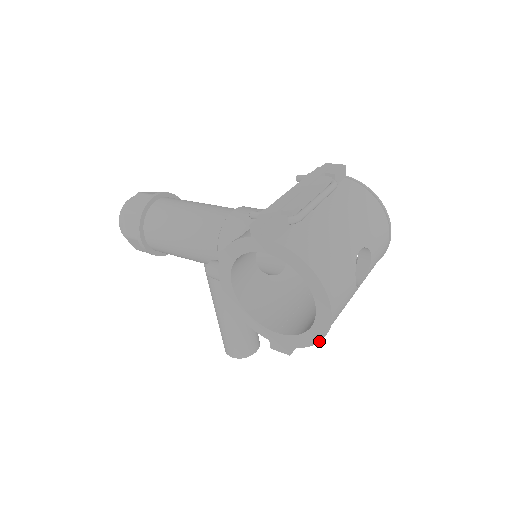
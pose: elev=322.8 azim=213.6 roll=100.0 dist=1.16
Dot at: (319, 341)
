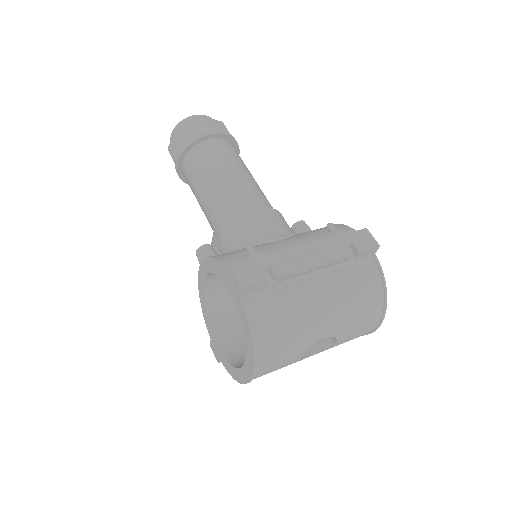
Dot at: (237, 381)
